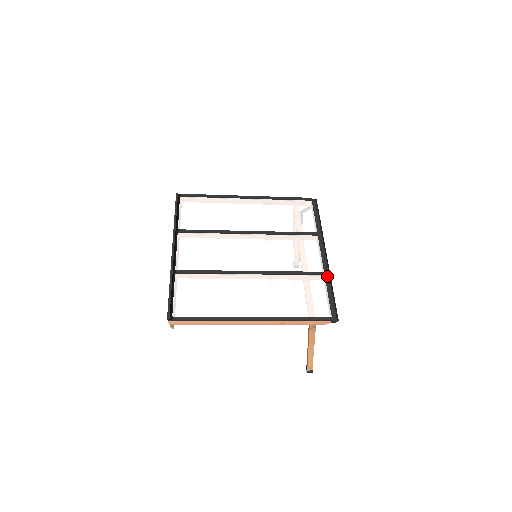
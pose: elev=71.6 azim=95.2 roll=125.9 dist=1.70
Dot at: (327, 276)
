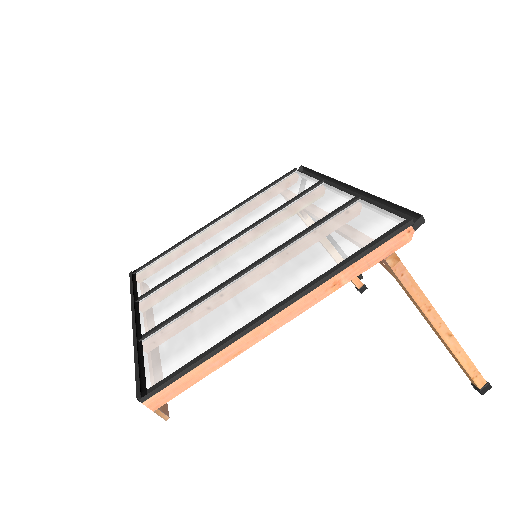
Dot at: (366, 200)
